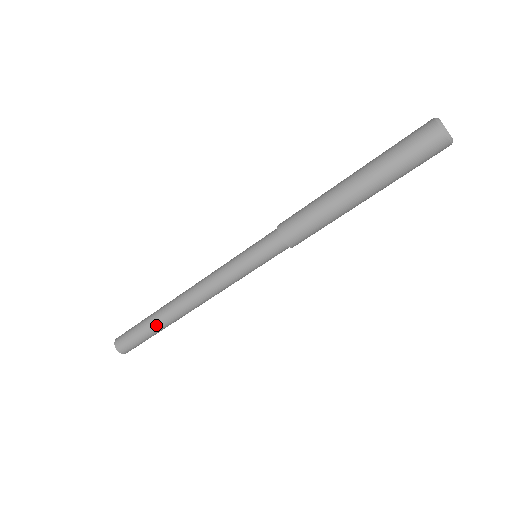
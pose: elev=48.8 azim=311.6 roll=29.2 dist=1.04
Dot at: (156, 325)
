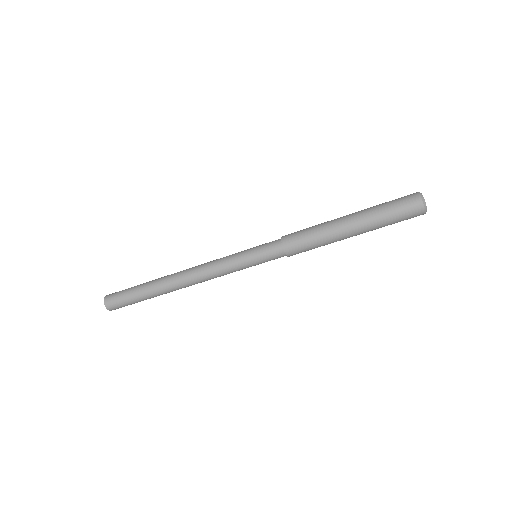
Dot at: (154, 296)
